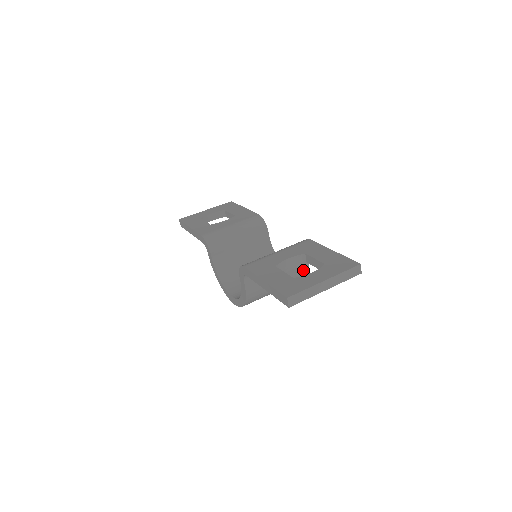
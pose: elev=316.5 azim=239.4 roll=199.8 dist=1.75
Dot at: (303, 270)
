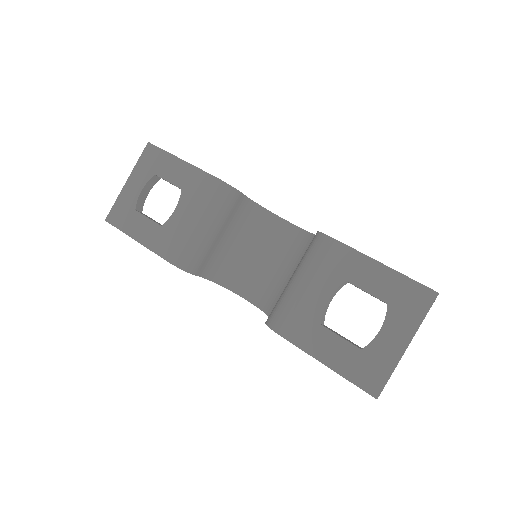
Dot at: occluded
